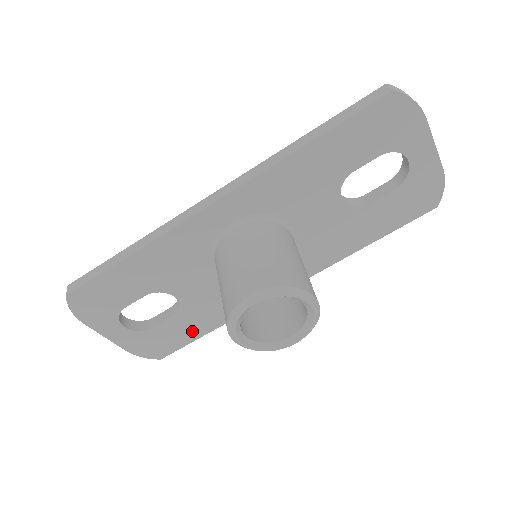
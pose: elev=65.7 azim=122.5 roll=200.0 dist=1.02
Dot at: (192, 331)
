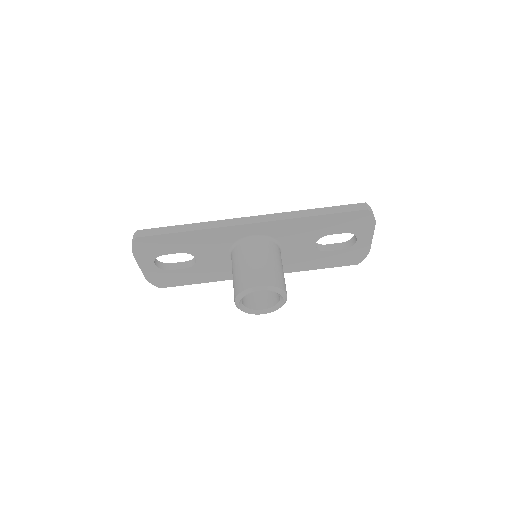
Dot at: (191, 279)
